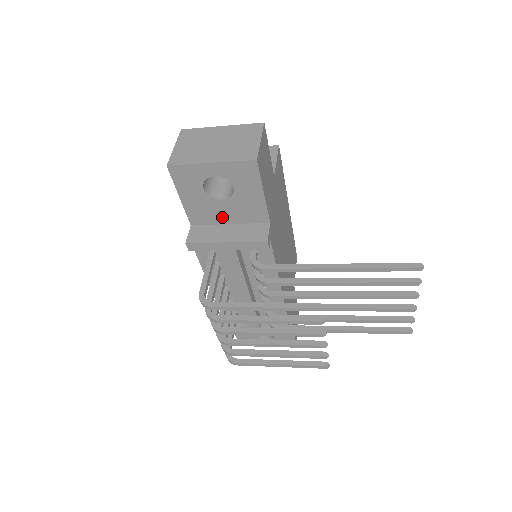
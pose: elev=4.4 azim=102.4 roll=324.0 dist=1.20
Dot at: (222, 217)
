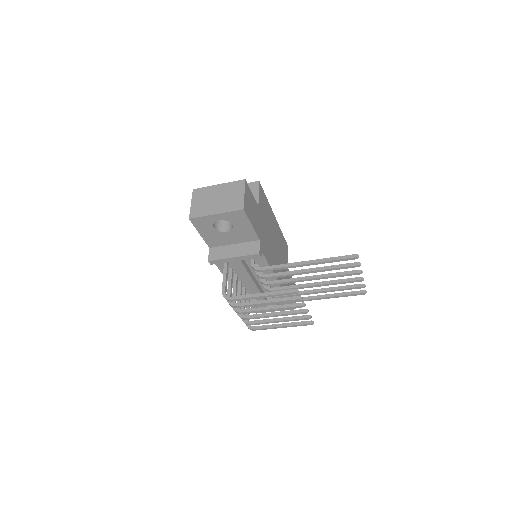
Dot at: (228, 241)
